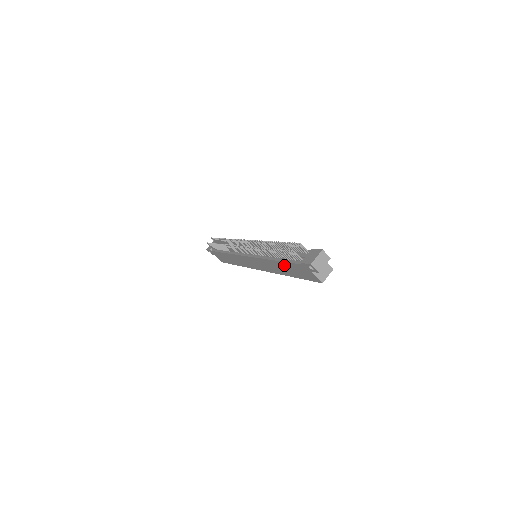
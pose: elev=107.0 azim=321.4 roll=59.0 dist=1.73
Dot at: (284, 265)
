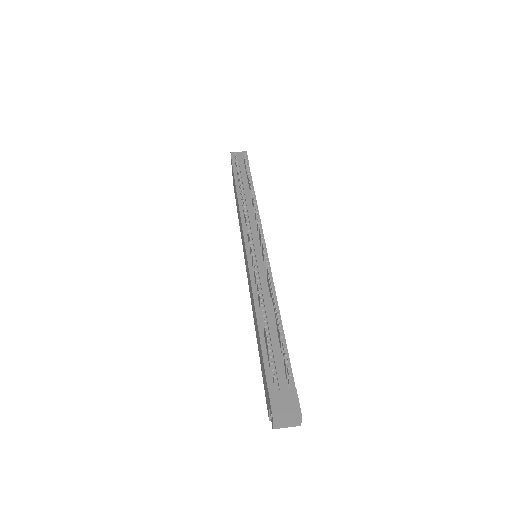
Dot at: (259, 341)
